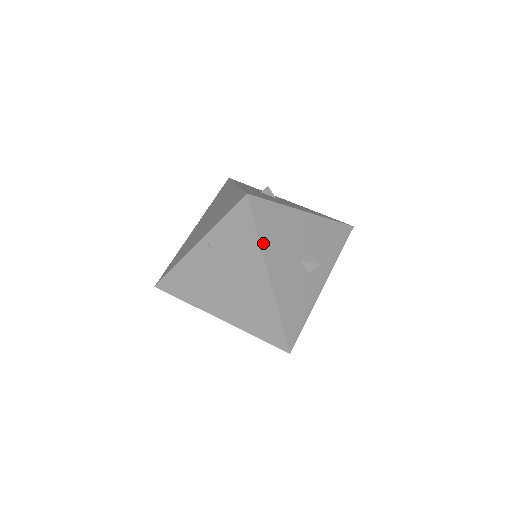
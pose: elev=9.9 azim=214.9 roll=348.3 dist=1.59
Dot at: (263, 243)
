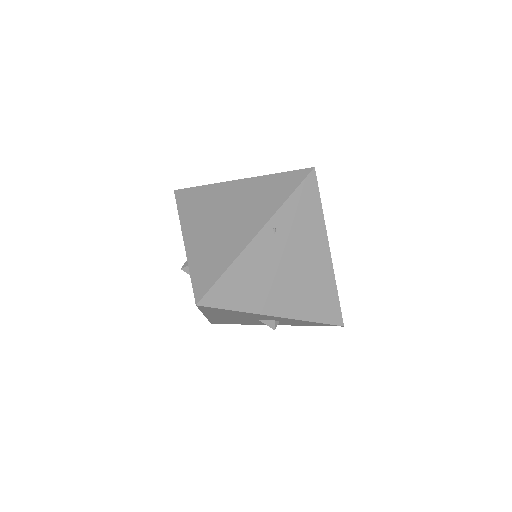
Dot at: (323, 217)
